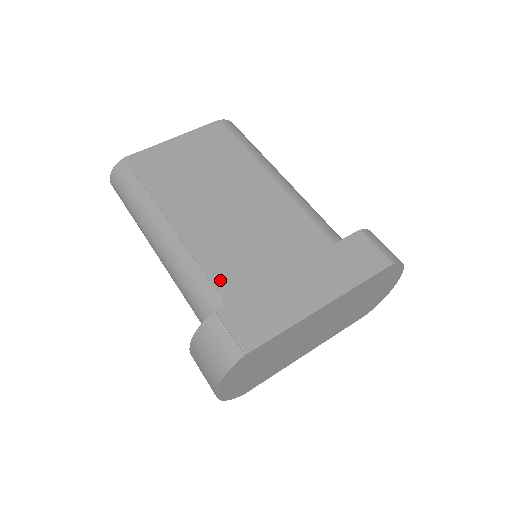
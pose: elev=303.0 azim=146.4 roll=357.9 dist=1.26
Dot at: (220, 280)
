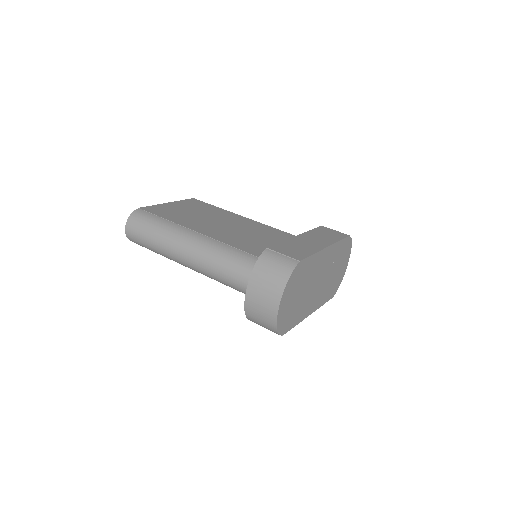
Dot at: (250, 251)
